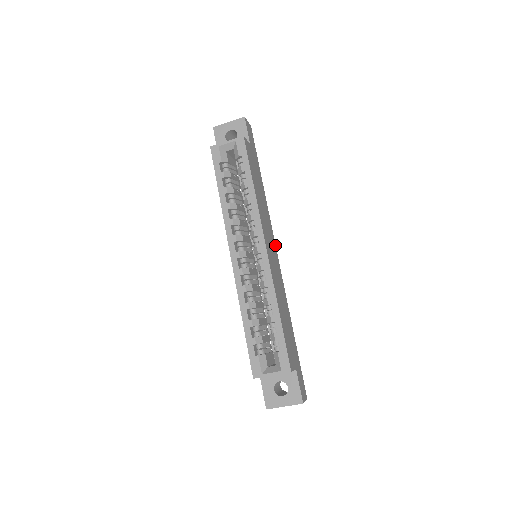
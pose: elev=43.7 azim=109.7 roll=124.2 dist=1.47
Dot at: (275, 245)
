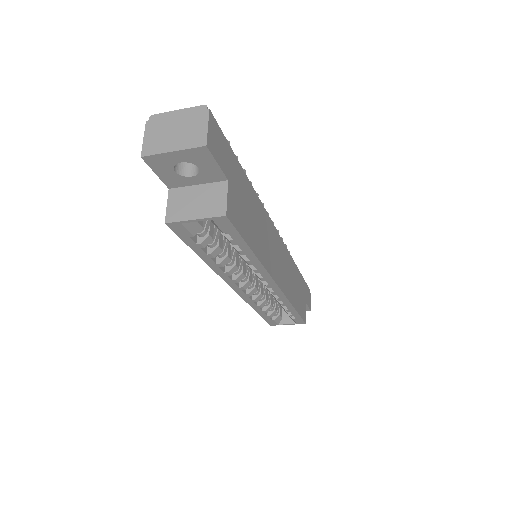
Dot at: (275, 229)
